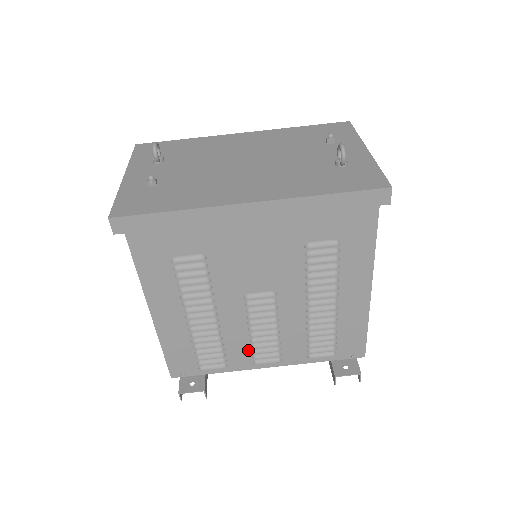
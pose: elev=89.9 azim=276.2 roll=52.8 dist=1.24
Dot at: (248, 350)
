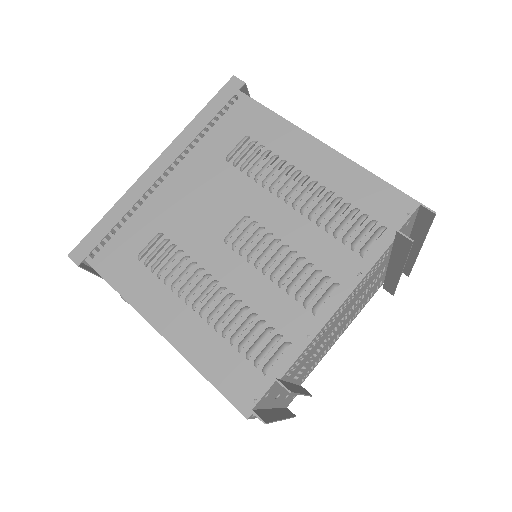
Dot at: (291, 302)
